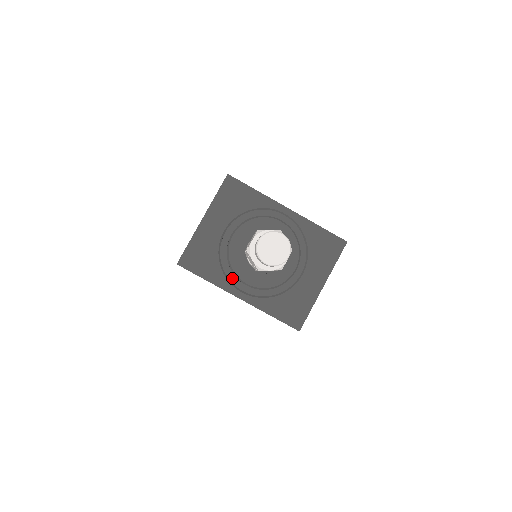
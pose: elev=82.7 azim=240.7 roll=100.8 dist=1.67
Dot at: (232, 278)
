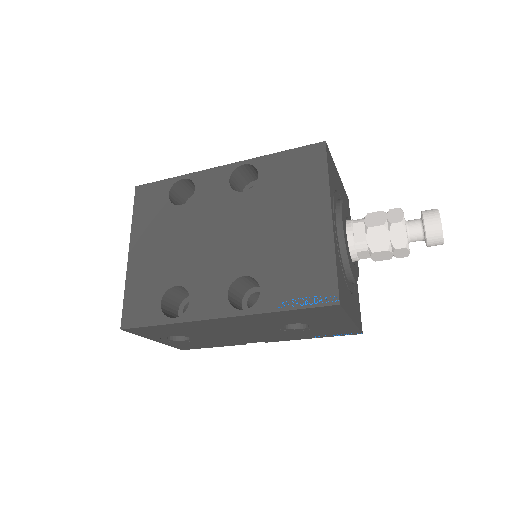
Dot at: (334, 207)
